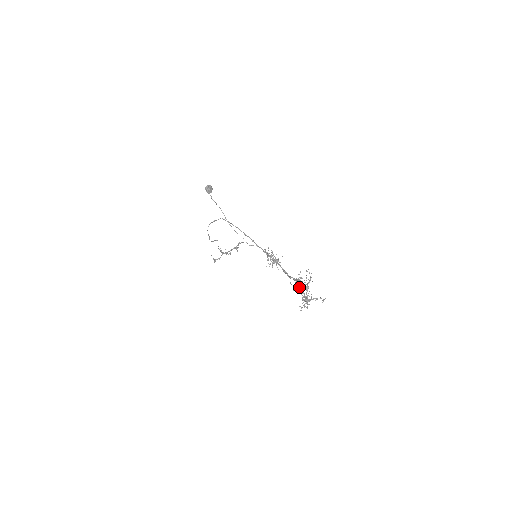
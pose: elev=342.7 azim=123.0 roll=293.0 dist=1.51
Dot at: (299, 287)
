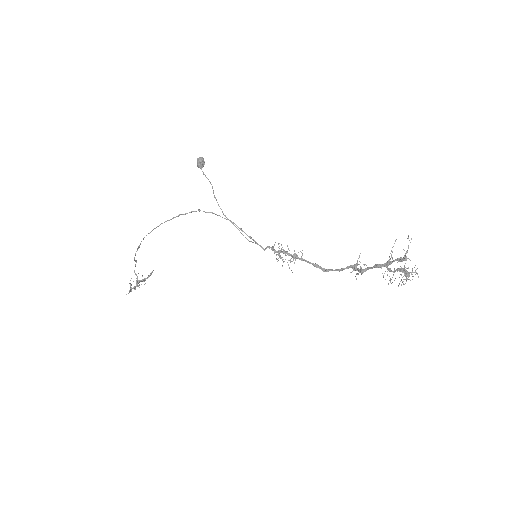
Dot at: occluded
